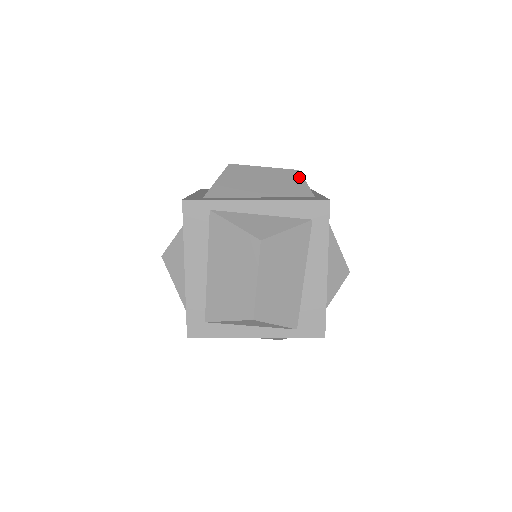
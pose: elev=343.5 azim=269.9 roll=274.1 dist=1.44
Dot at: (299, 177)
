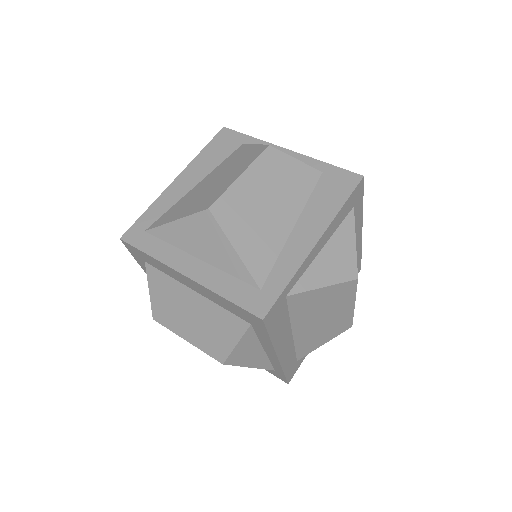
Dot at: (282, 157)
